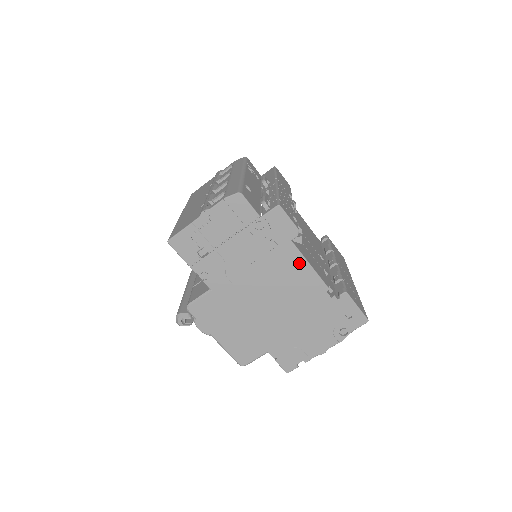
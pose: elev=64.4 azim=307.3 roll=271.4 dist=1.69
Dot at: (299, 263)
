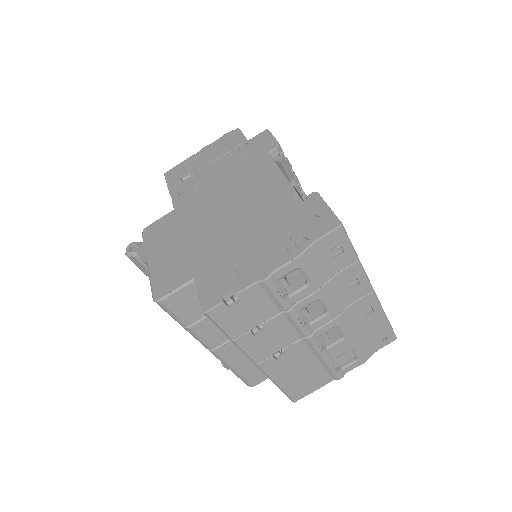
Dot at: (269, 170)
